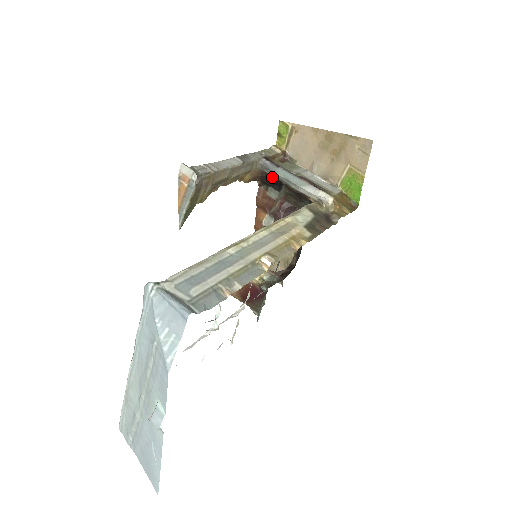
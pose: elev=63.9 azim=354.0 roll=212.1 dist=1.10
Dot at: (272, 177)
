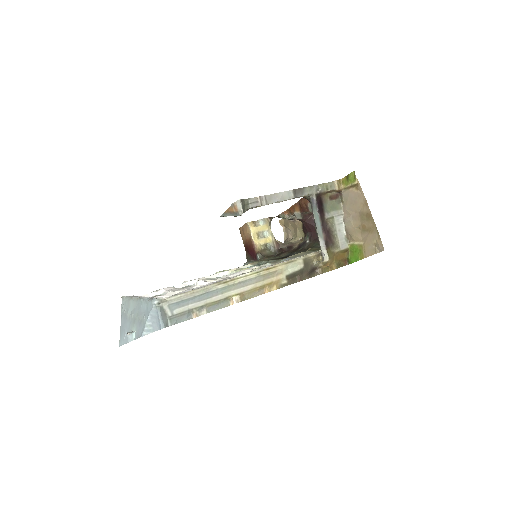
Dot at: (312, 209)
